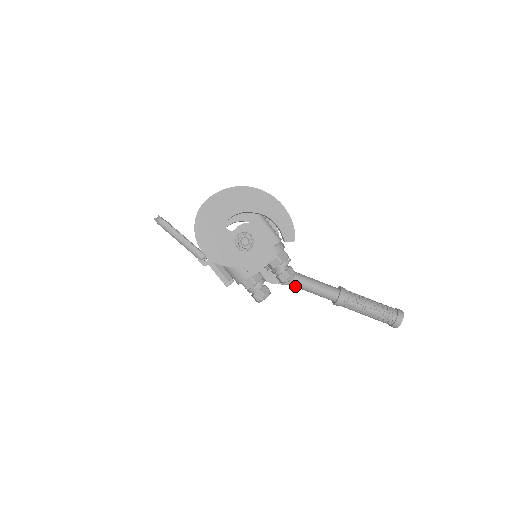
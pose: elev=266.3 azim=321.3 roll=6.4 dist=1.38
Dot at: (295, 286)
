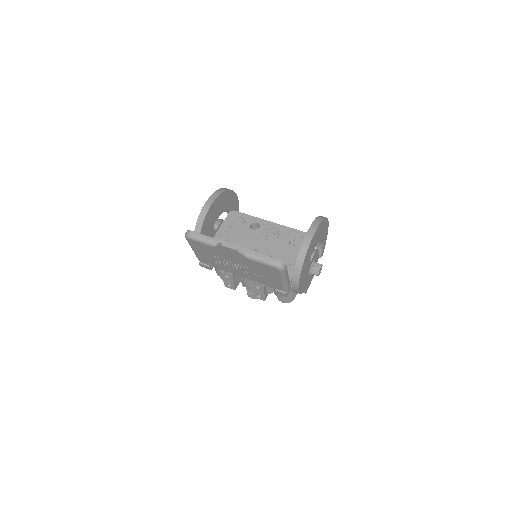
Dot at: occluded
